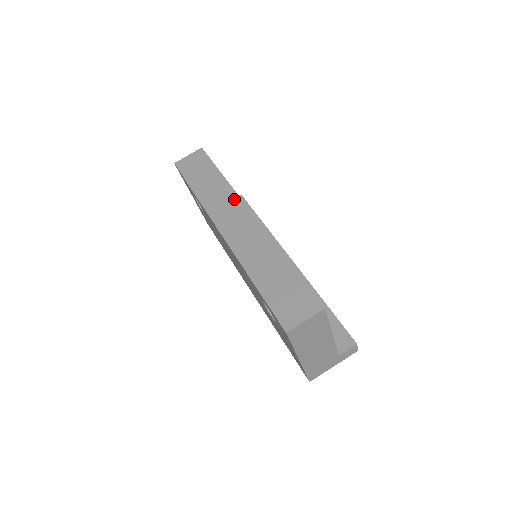
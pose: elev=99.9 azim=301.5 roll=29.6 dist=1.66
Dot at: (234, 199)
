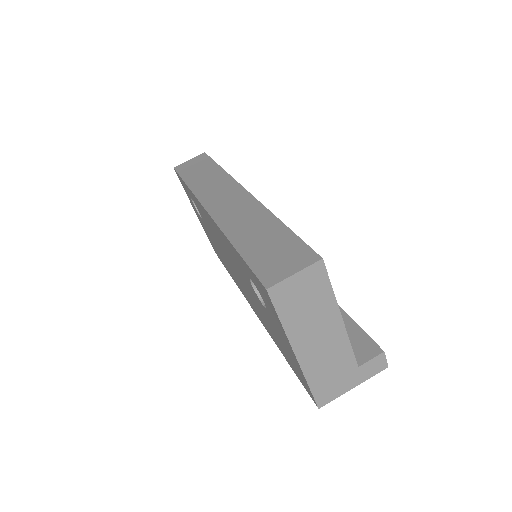
Dot at: (228, 182)
